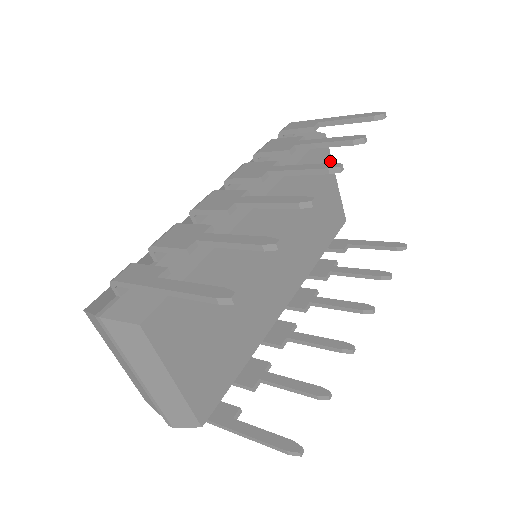
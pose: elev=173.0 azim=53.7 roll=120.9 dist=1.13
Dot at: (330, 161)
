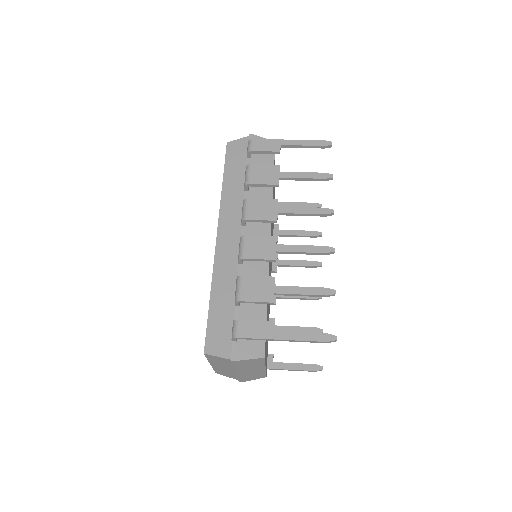
Dot at: occluded
